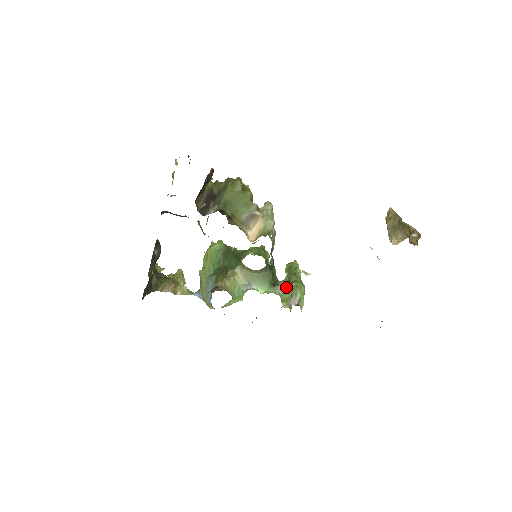
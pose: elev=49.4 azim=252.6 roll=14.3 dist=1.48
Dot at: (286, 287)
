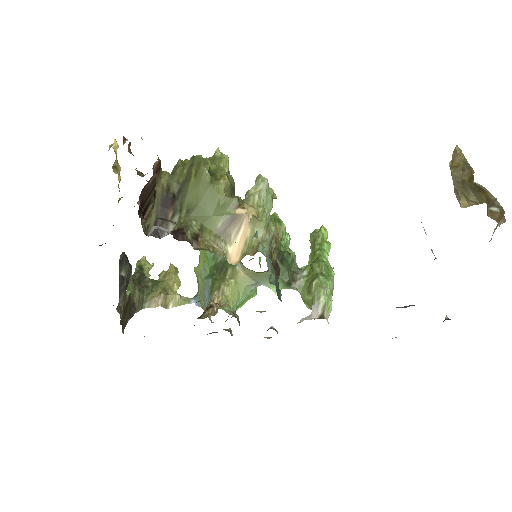
Dot at: (306, 284)
